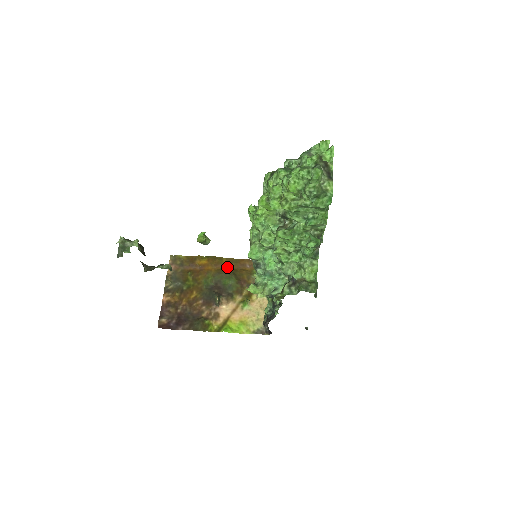
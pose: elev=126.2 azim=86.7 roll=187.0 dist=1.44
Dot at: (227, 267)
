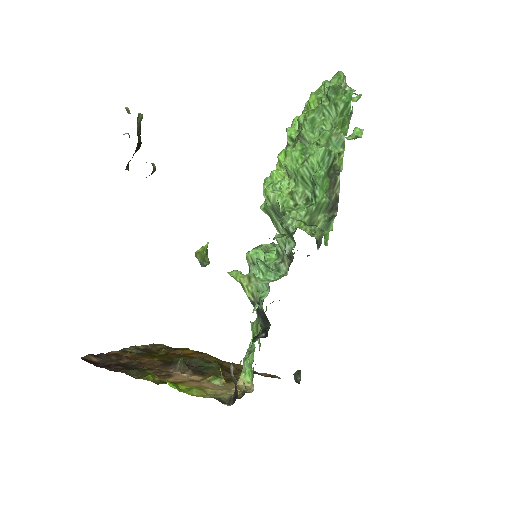
Dot at: occluded
